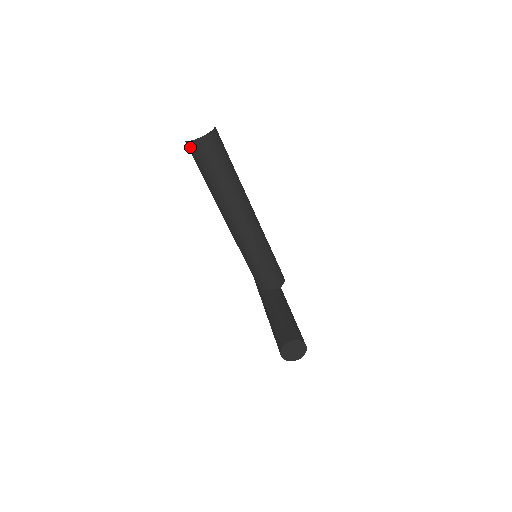
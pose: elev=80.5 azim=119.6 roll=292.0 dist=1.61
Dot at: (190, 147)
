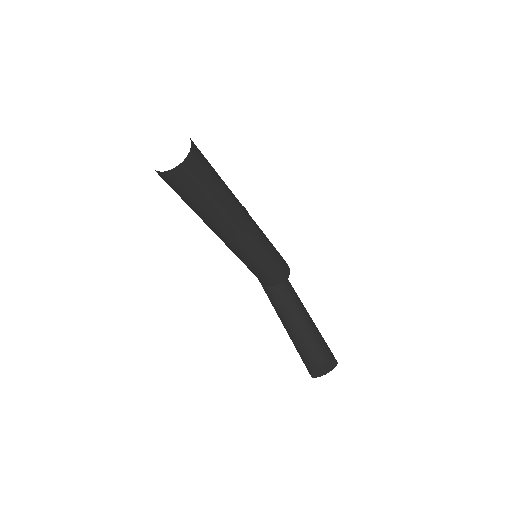
Dot at: (162, 177)
